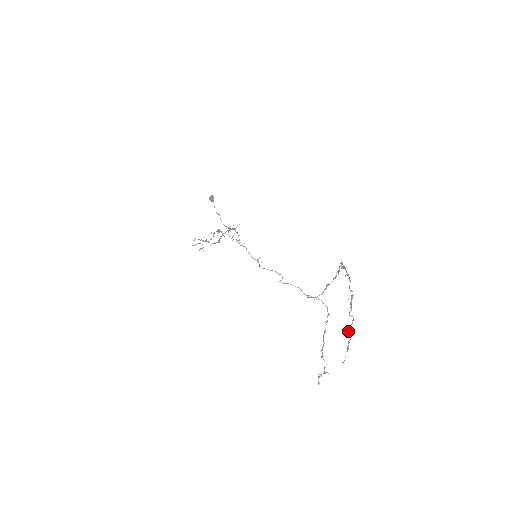
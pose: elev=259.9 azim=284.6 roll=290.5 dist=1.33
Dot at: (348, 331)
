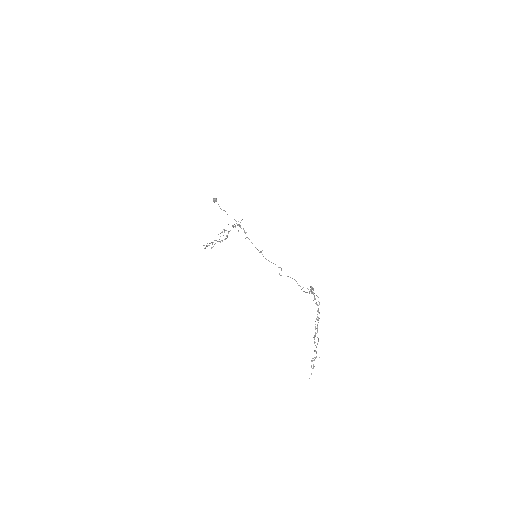
Dot at: (314, 351)
